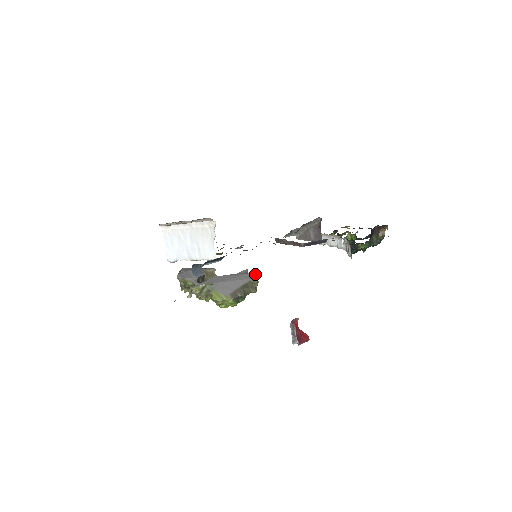
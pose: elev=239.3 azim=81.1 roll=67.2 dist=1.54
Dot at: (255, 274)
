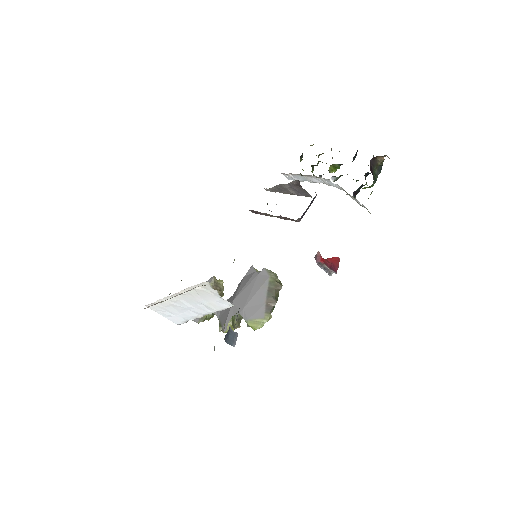
Dot at: (267, 270)
